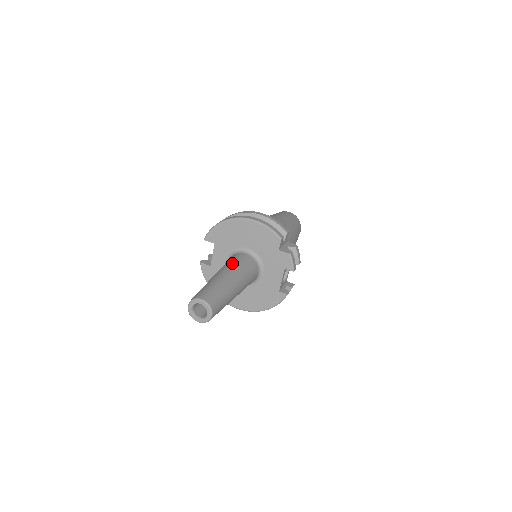
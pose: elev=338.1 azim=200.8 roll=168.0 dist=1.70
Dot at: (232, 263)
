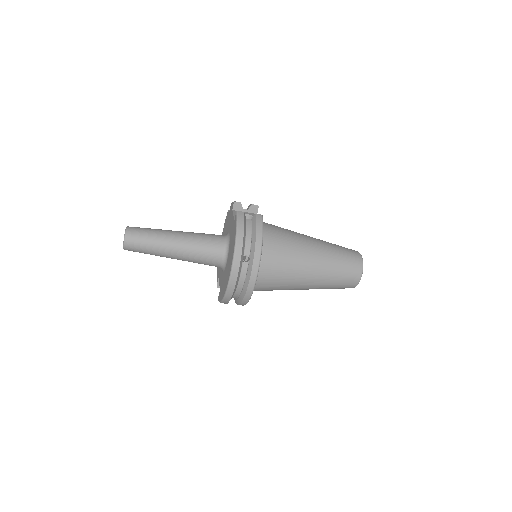
Dot at: occluded
